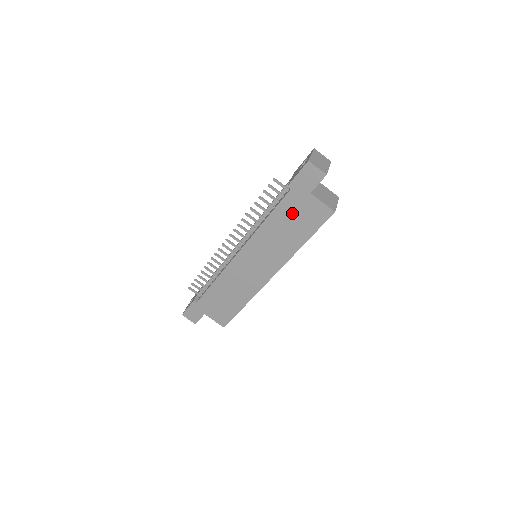
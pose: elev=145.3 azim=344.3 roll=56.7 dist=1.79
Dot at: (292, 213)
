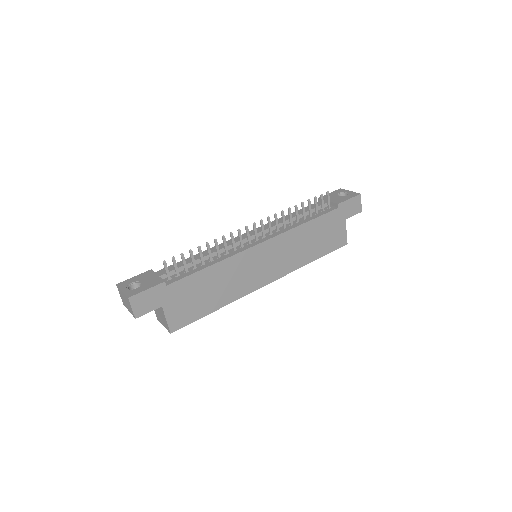
Dot at: (325, 228)
